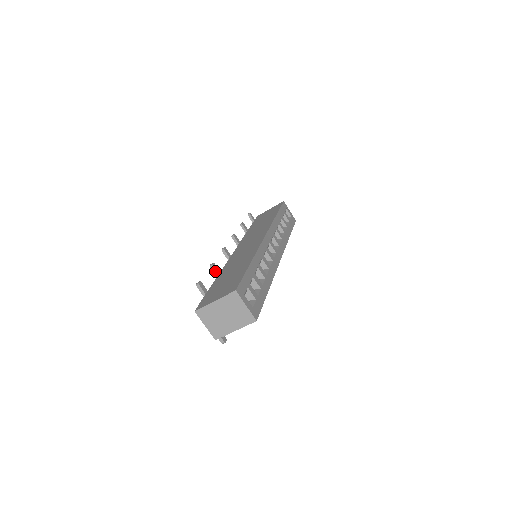
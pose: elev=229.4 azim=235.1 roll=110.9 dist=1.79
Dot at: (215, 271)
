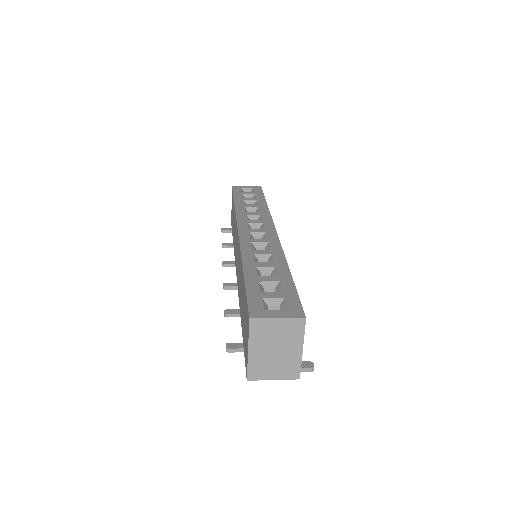
Dot at: (234, 315)
